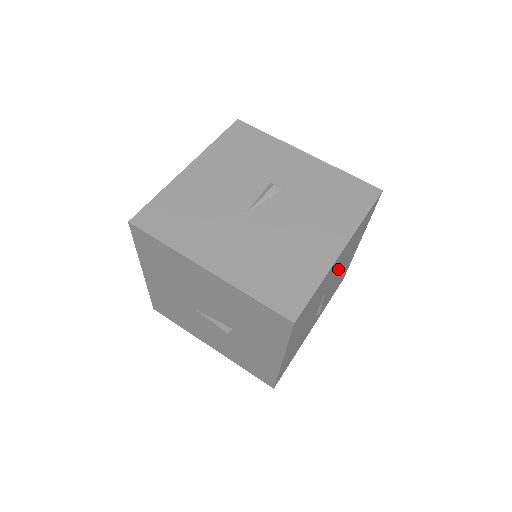
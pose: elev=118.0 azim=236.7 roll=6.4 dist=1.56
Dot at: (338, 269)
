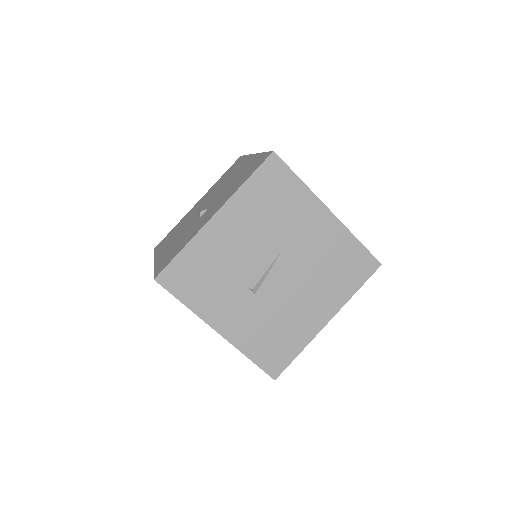
Dot at: (305, 260)
